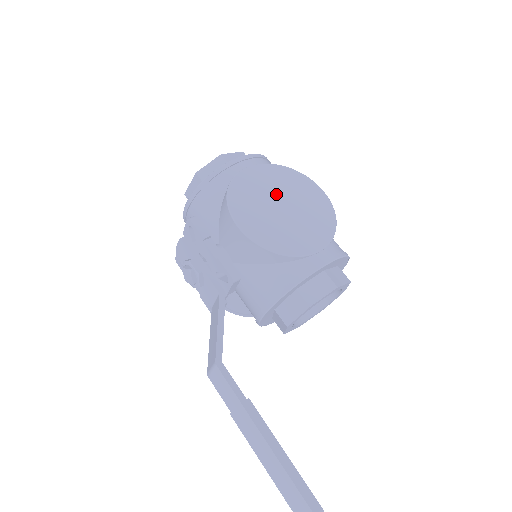
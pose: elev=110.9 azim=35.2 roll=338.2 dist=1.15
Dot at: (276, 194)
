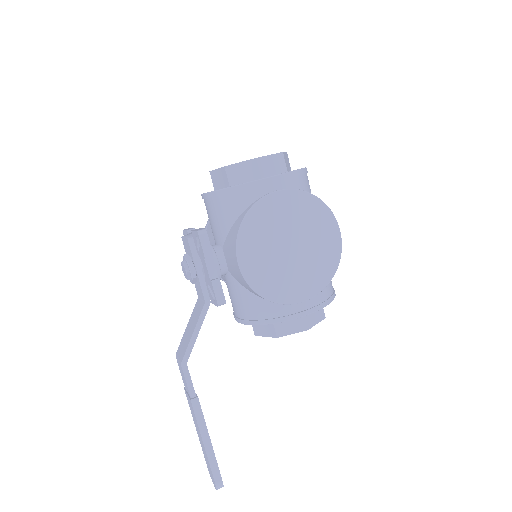
Dot at: (291, 231)
